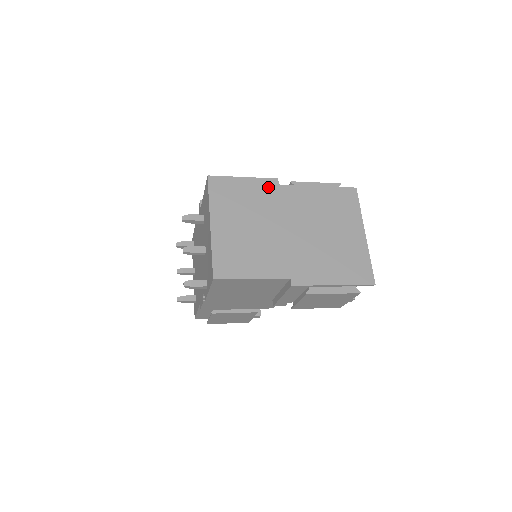
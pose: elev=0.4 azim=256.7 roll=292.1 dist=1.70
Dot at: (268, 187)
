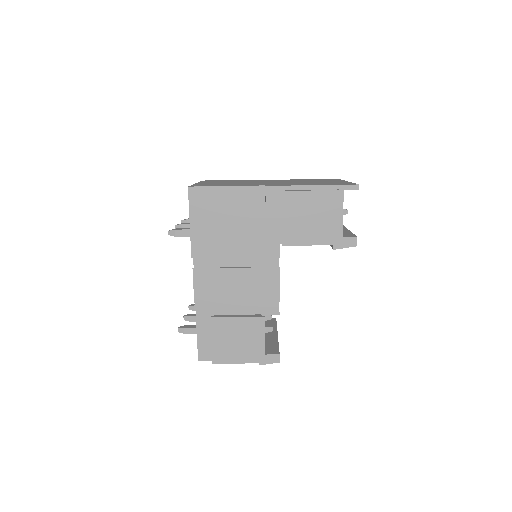
Dot at: occluded
